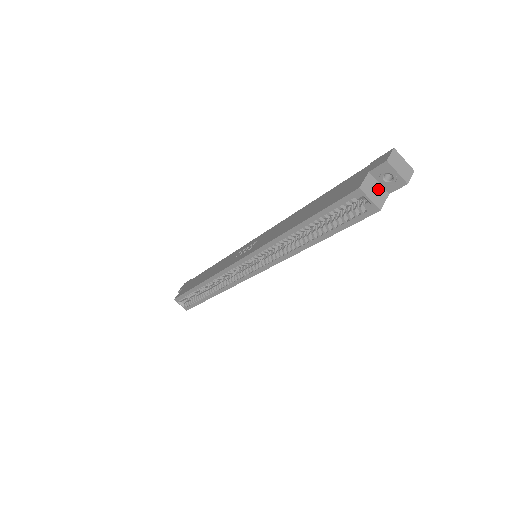
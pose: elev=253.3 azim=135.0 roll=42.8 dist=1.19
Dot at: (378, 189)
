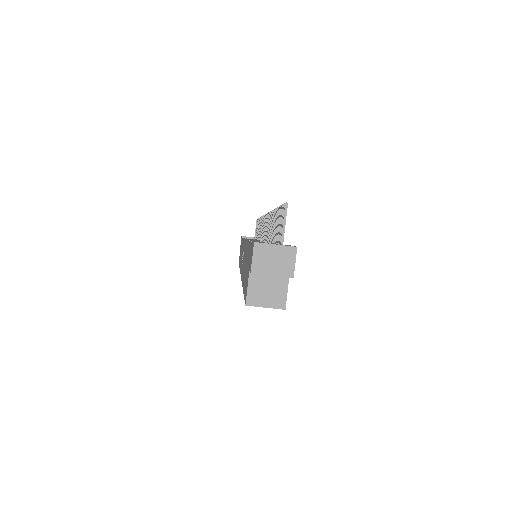
Dot at: (271, 283)
